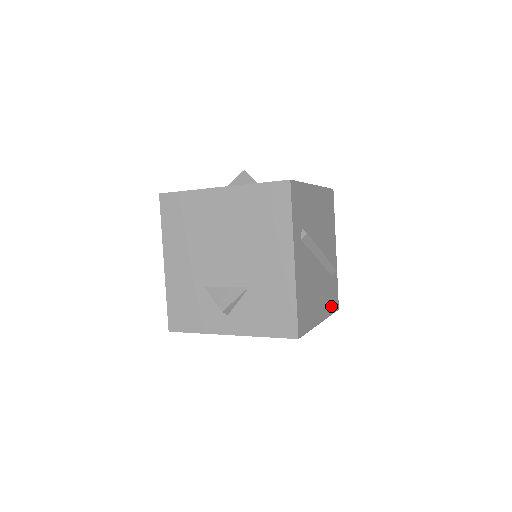
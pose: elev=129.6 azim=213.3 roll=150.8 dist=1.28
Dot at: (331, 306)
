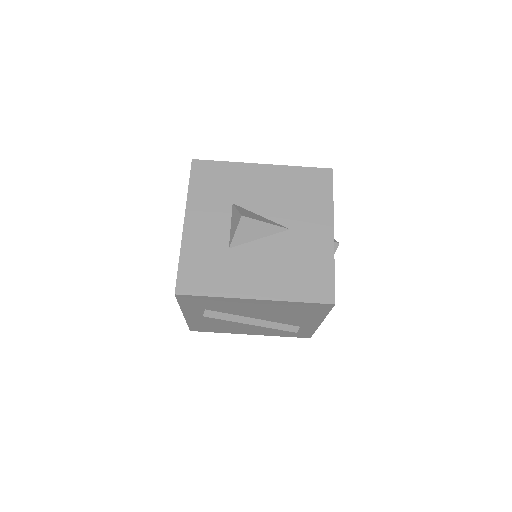
Dot at: (285, 334)
